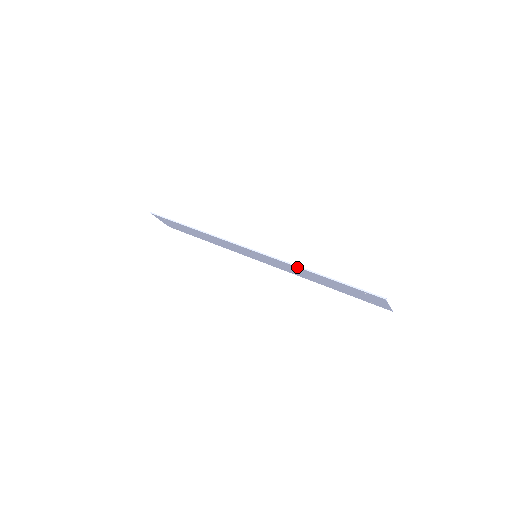
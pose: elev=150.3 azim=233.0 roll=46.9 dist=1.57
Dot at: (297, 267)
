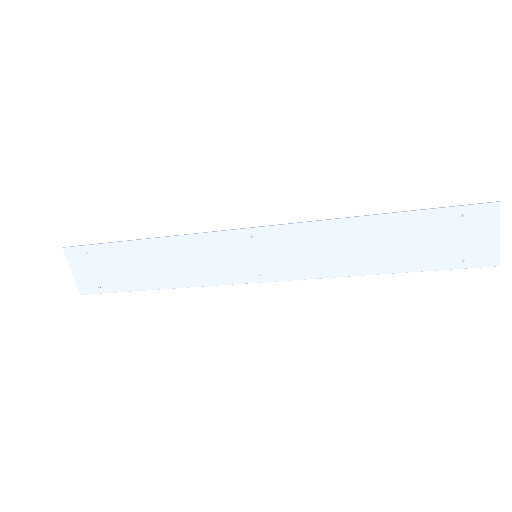
Dot at: (341, 220)
